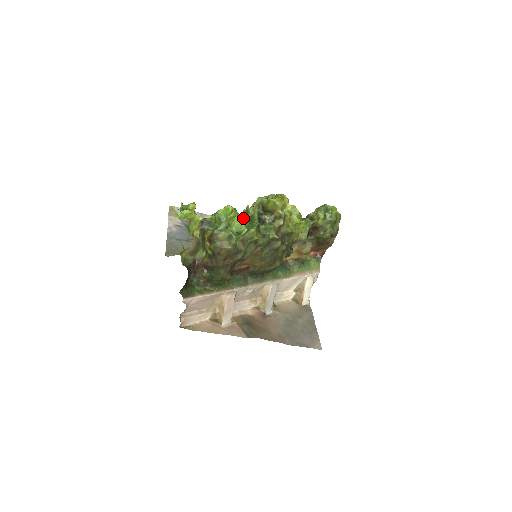
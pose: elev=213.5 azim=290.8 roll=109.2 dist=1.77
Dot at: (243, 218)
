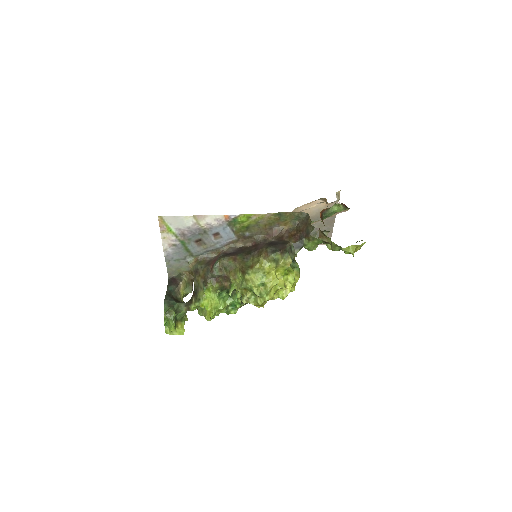
Dot at: (224, 308)
